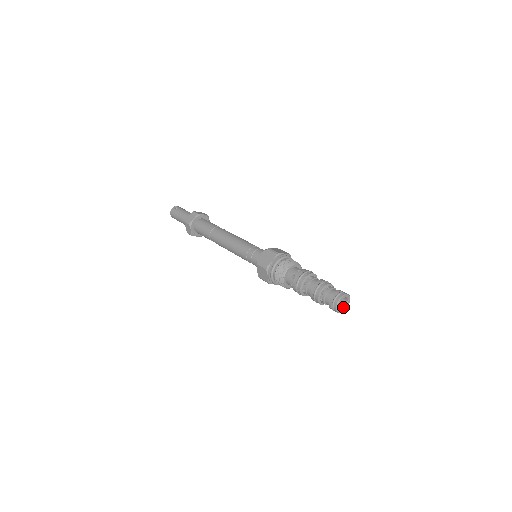
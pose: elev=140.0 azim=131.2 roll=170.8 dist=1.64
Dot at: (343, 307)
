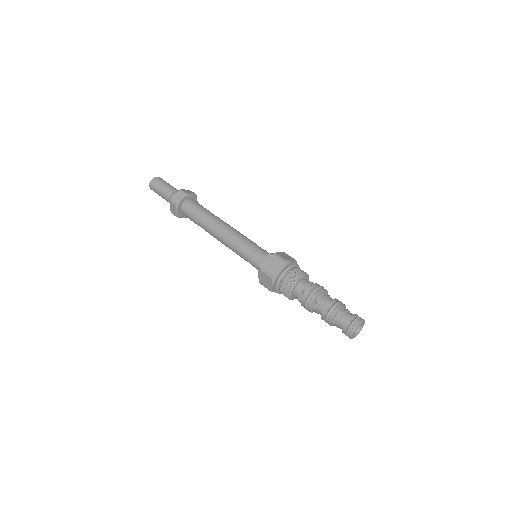
Dot at: (356, 332)
